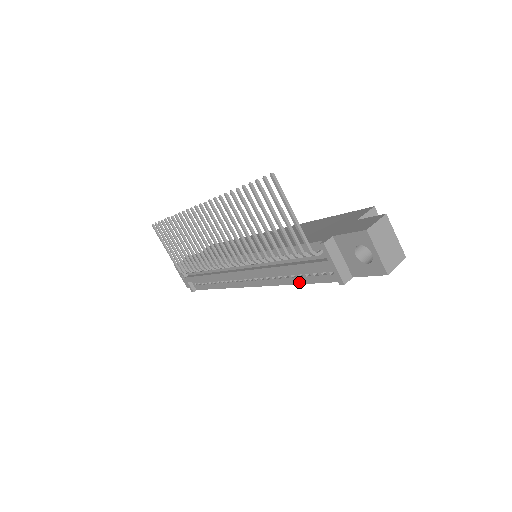
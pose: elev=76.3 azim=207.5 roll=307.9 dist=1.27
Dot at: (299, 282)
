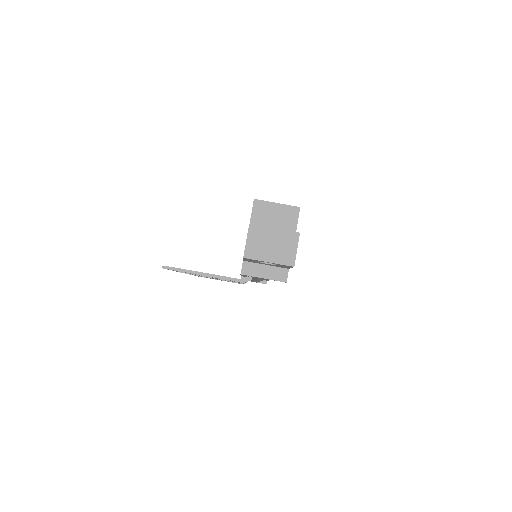
Dot at: occluded
